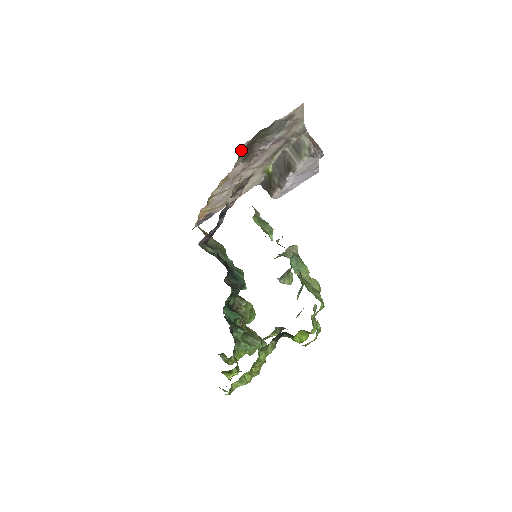
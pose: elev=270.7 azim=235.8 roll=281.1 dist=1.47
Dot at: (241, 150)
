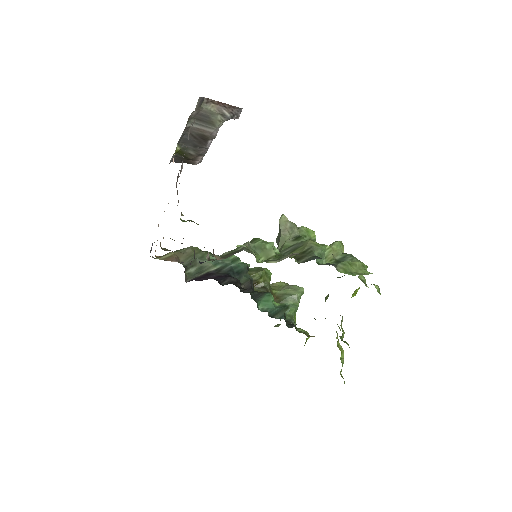
Dot at: occluded
